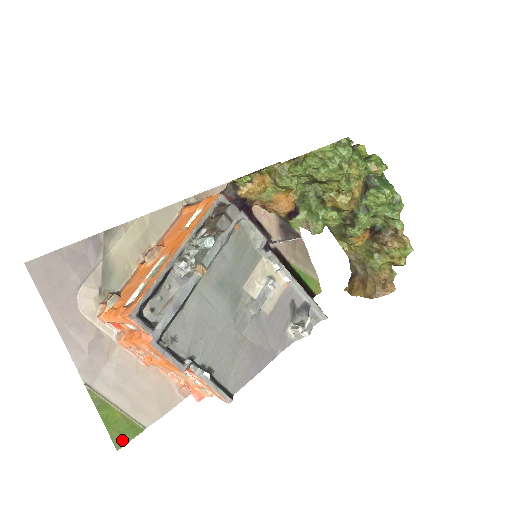
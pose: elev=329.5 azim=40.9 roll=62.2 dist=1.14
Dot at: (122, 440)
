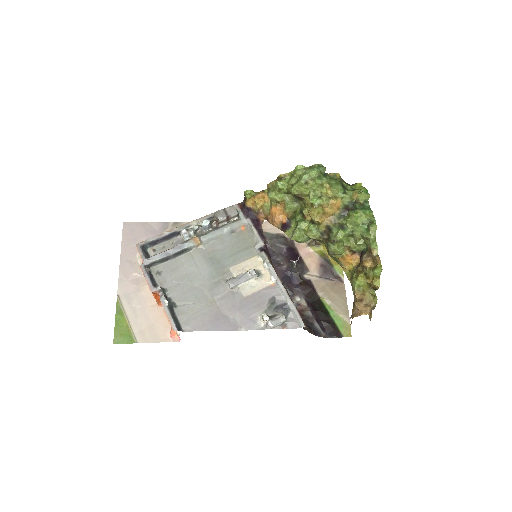
Dot at: (119, 340)
